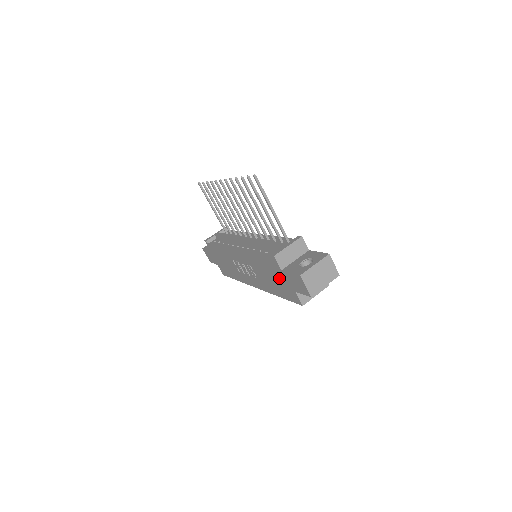
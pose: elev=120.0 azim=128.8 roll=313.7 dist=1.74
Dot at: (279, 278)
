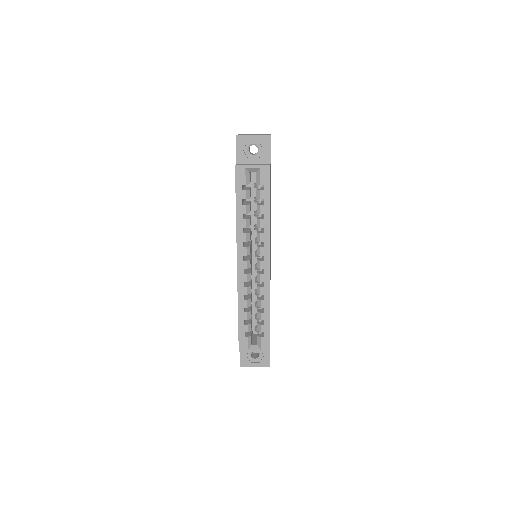
Dot at: occluded
